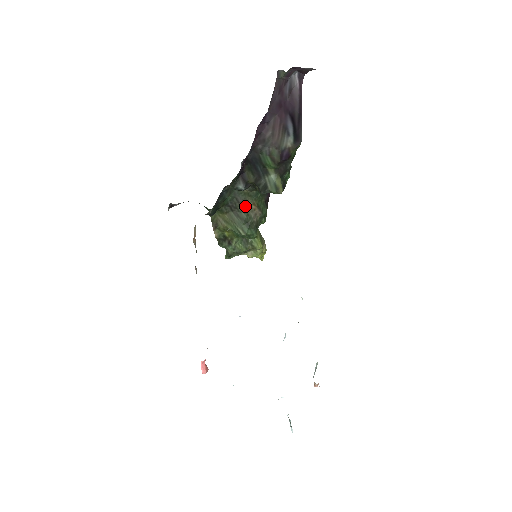
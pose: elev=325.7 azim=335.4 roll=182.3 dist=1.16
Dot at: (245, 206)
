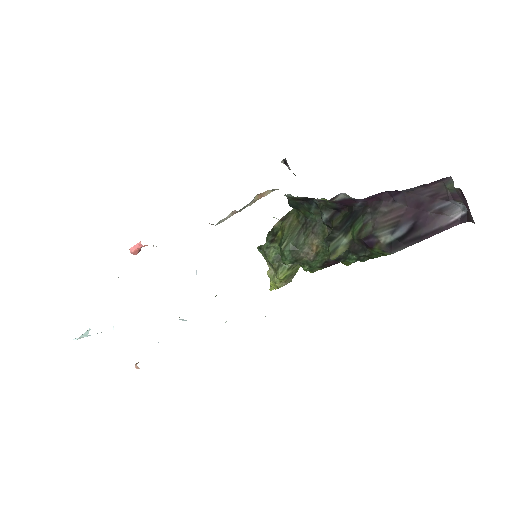
Dot at: (312, 238)
